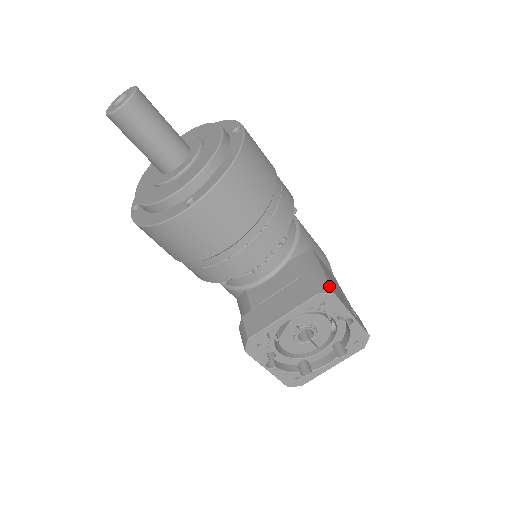
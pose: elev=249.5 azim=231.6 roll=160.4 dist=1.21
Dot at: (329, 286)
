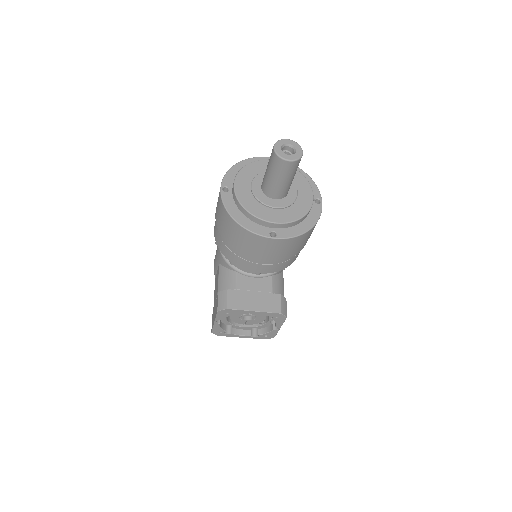
Dot at: (286, 310)
